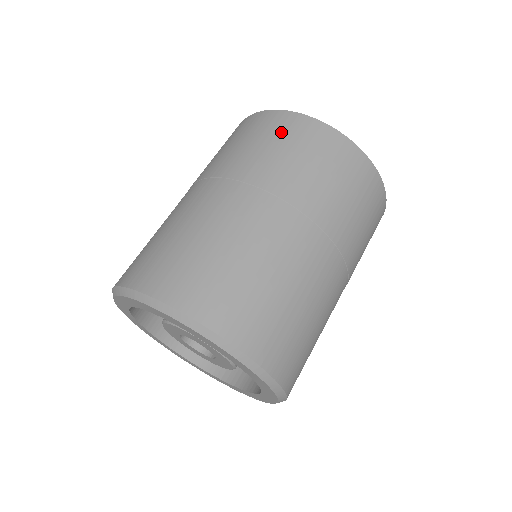
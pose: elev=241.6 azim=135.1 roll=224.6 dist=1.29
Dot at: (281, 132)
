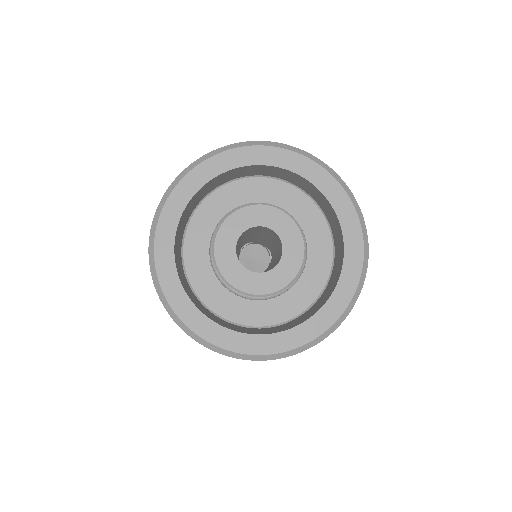
Dot at: occluded
